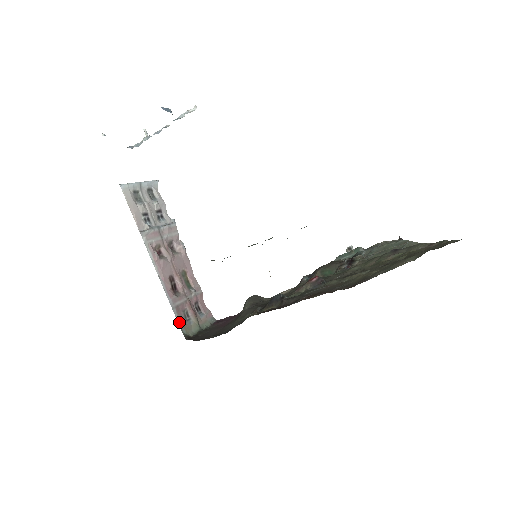
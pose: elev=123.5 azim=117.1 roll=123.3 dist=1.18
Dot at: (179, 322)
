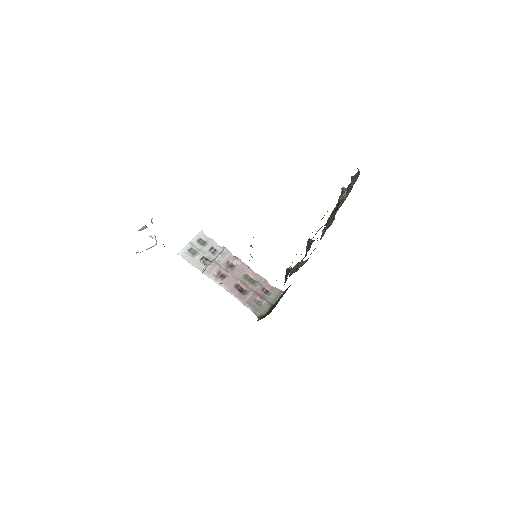
Dot at: (252, 310)
